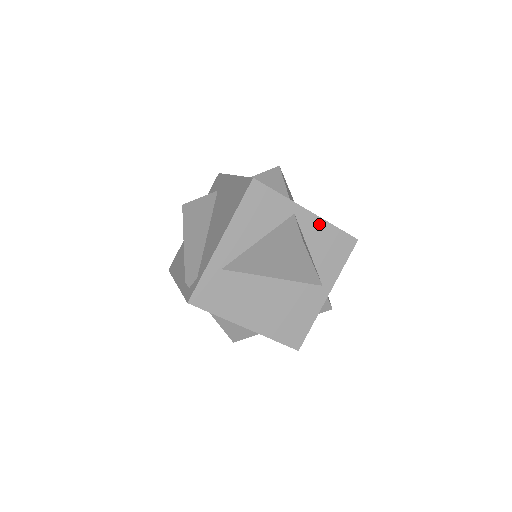
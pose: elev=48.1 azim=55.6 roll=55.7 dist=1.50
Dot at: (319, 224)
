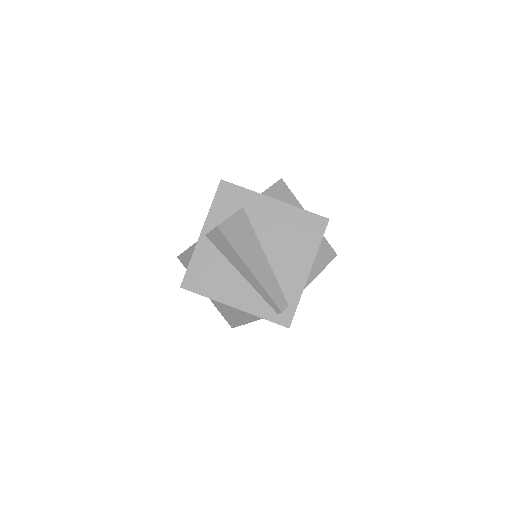
Dot at: occluded
